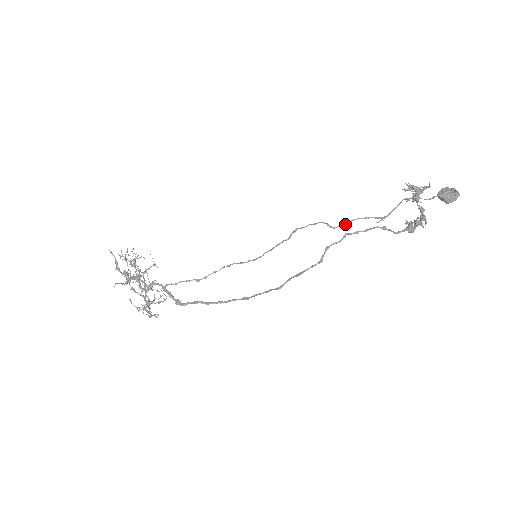
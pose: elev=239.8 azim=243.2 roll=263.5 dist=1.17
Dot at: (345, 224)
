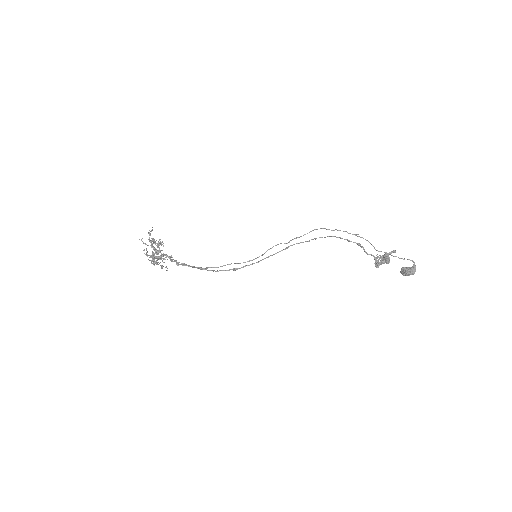
Dot at: (333, 230)
